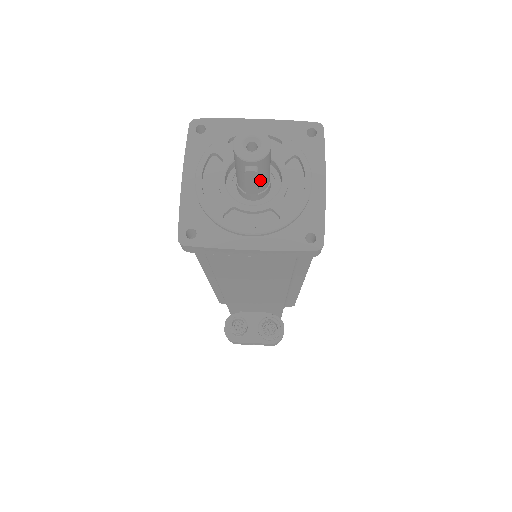
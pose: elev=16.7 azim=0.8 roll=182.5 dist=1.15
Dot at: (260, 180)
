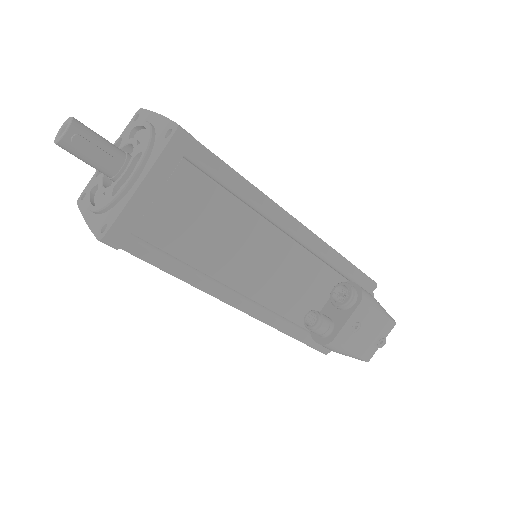
Dot at: (103, 148)
